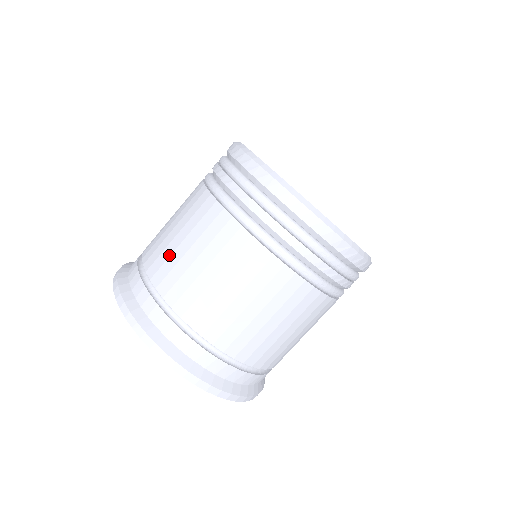
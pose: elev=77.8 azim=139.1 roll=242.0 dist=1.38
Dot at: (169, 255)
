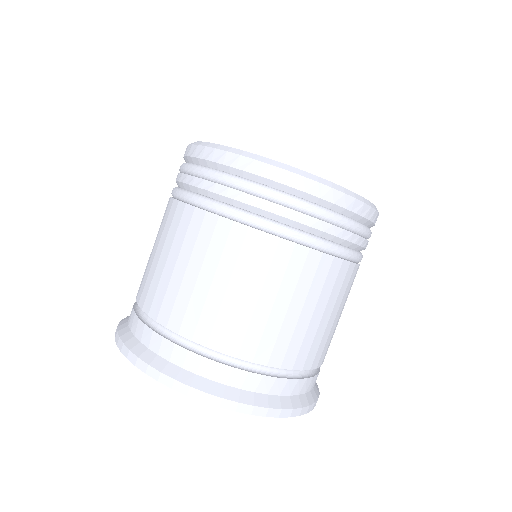
Dot at: (177, 292)
